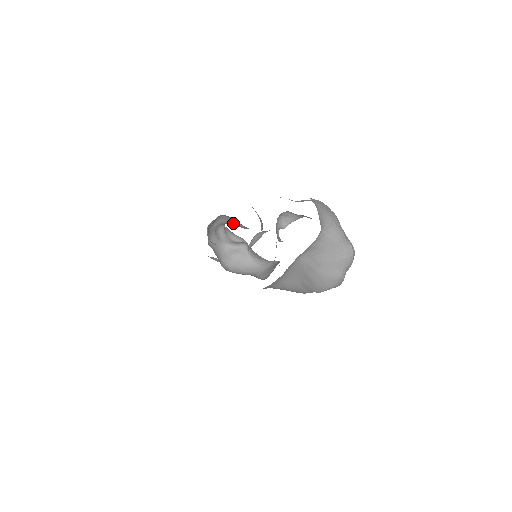
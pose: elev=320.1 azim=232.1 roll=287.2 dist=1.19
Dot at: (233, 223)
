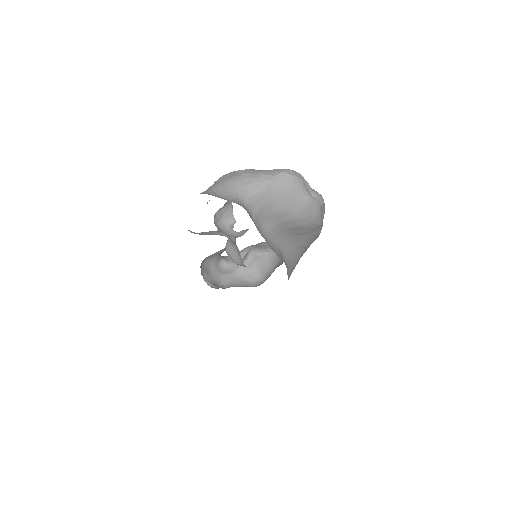
Dot at: (219, 254)
